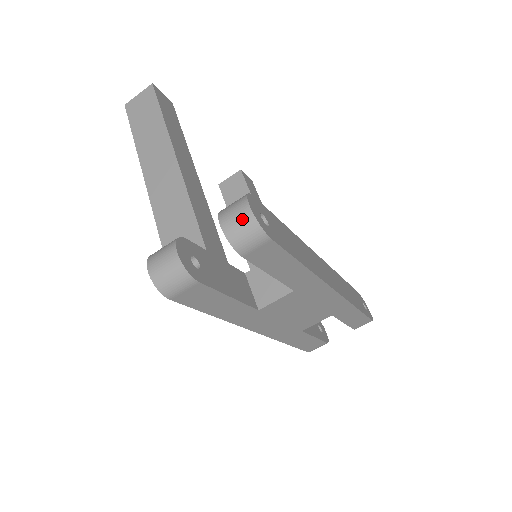
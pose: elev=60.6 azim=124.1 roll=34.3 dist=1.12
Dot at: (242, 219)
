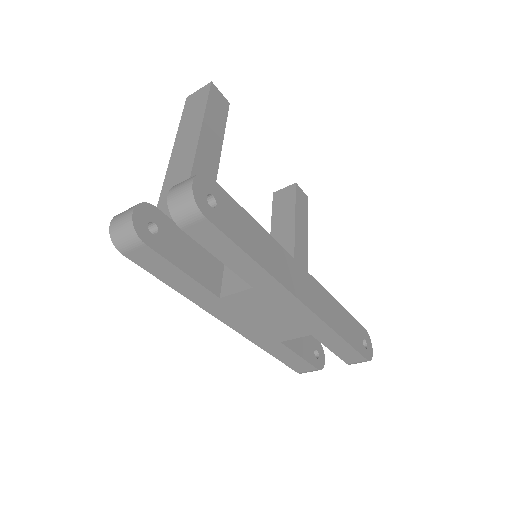
Dot at: (183, 192)
